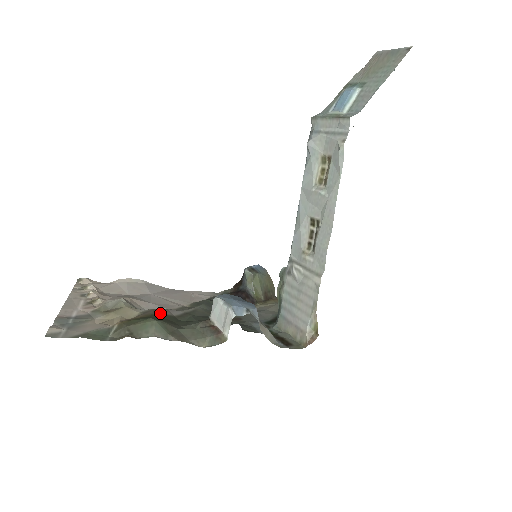
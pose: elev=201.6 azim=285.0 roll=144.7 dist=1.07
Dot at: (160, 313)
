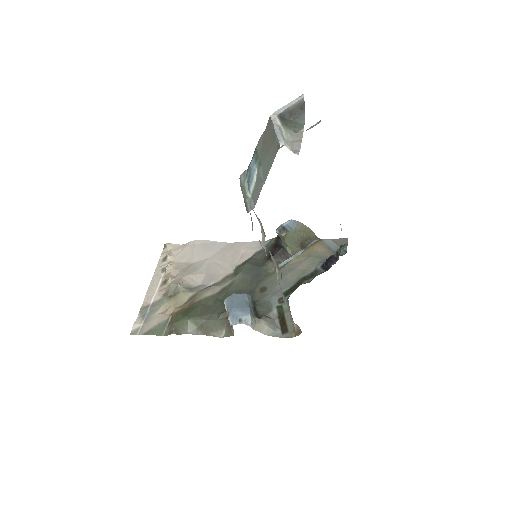
Dot at: (201, 298)
